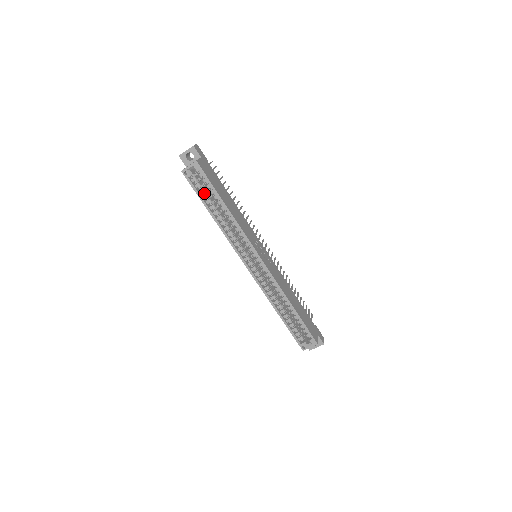
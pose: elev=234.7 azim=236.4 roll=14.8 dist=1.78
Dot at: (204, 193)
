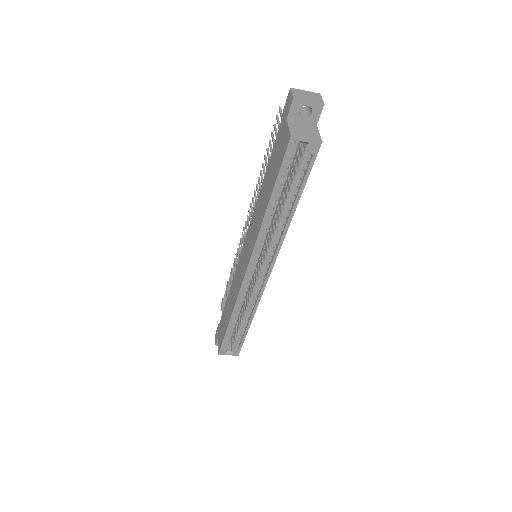
Dot at: (284, 176)
